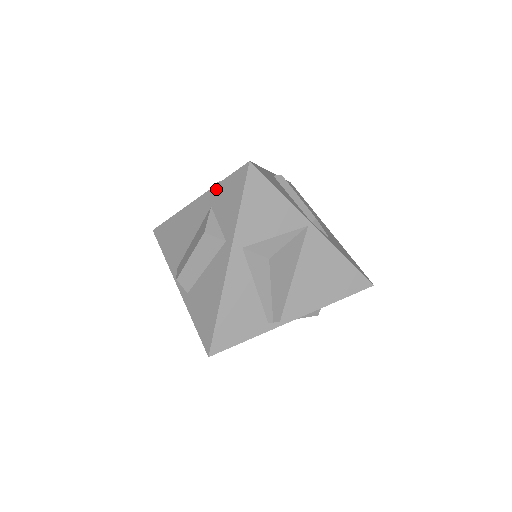
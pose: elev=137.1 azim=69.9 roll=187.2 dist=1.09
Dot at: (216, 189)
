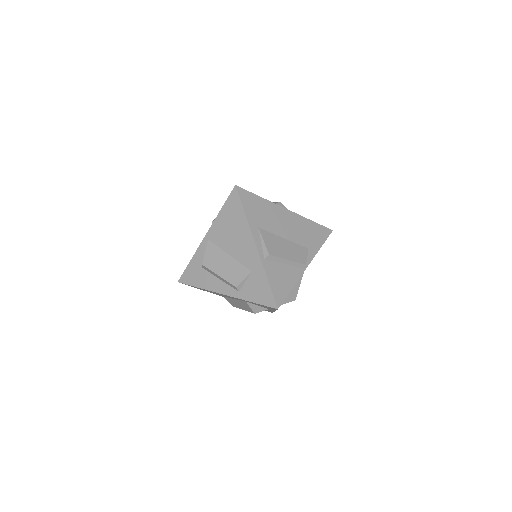
Dot at: occluded
